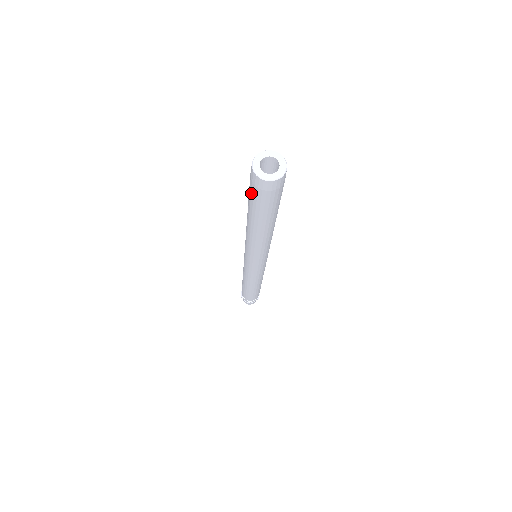
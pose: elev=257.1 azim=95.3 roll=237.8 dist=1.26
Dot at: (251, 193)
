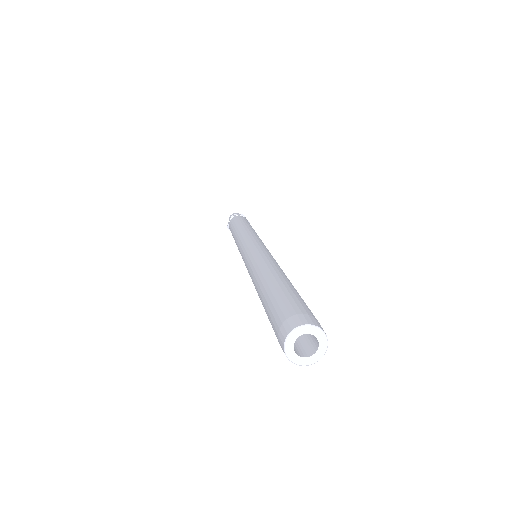
Dot at: occluded
